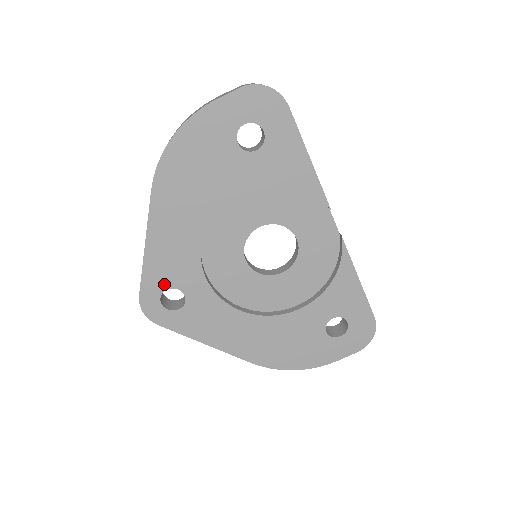
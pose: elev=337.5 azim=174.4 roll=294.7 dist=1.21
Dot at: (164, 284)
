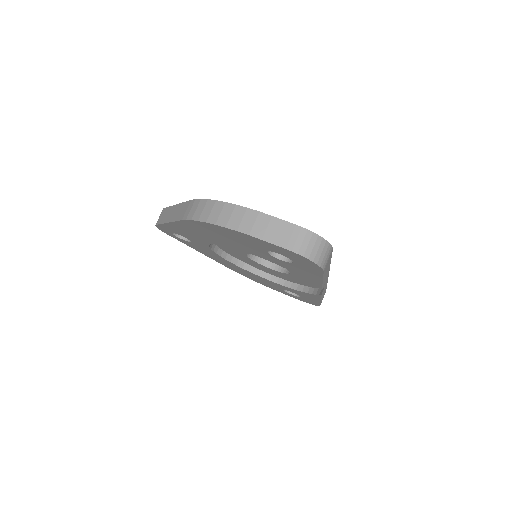
Dot at: (177, 233)
